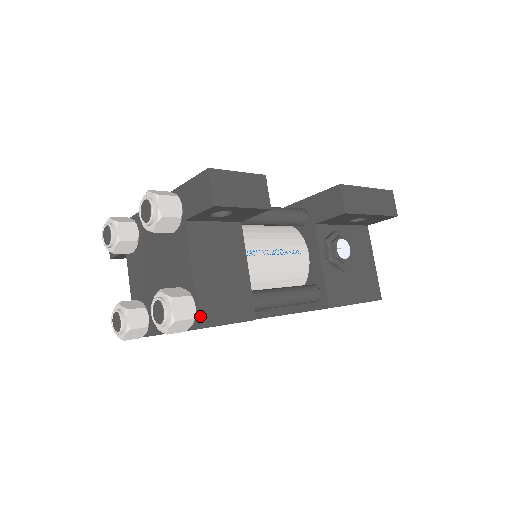
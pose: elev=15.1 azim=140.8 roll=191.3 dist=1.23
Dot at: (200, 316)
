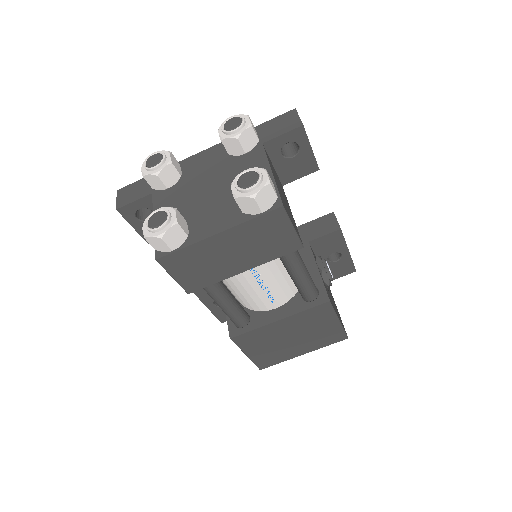
Dot at: (281, 199)
